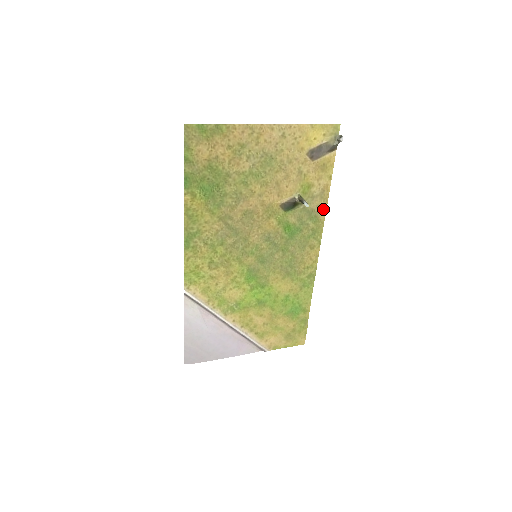
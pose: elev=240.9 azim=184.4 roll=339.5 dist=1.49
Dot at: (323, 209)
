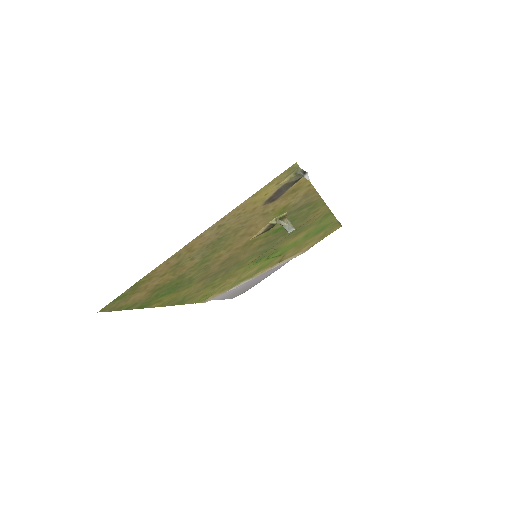
Dot at: (314, 197)
